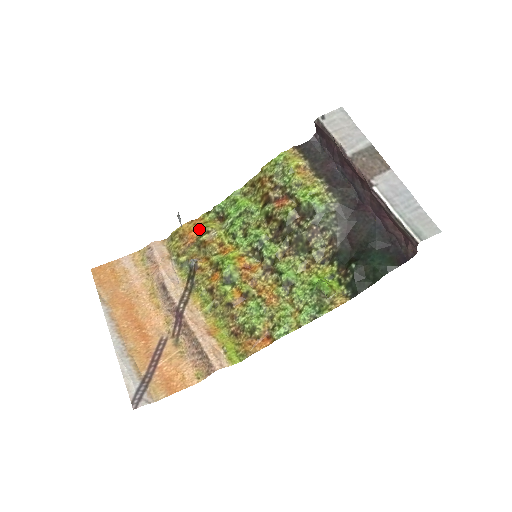
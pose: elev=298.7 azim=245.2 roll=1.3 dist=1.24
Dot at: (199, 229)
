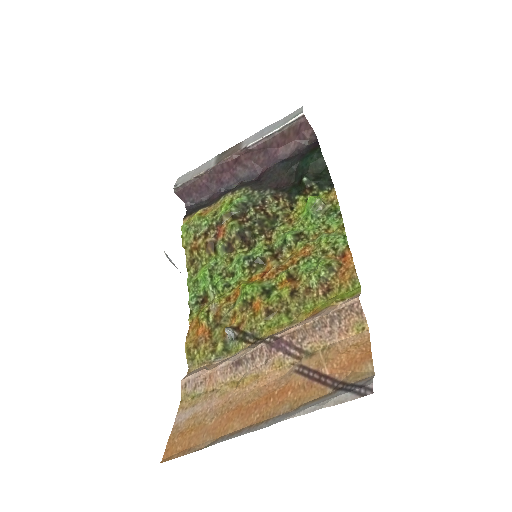
Dot at: (200, 320)
